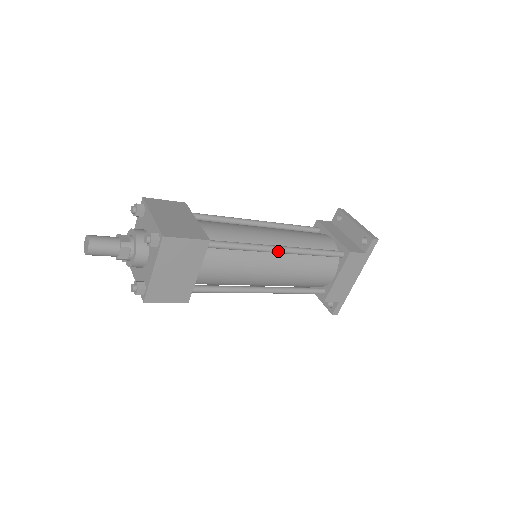
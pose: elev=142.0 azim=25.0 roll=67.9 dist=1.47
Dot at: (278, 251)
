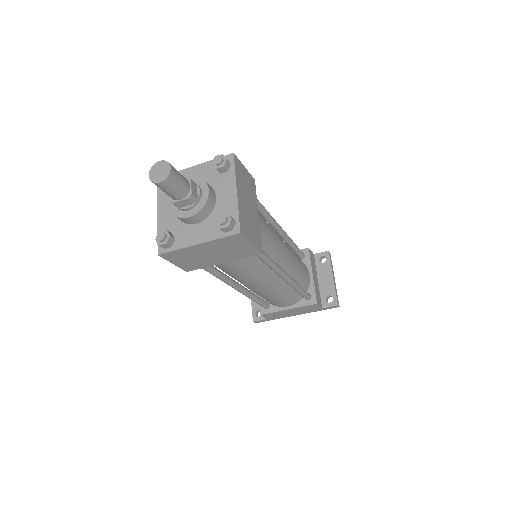
Dot at: (283, 278)
